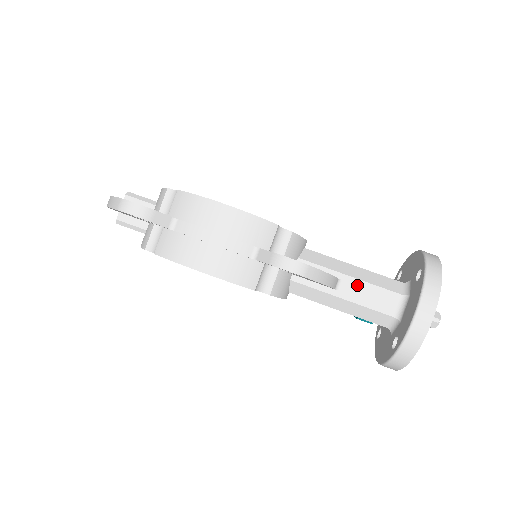
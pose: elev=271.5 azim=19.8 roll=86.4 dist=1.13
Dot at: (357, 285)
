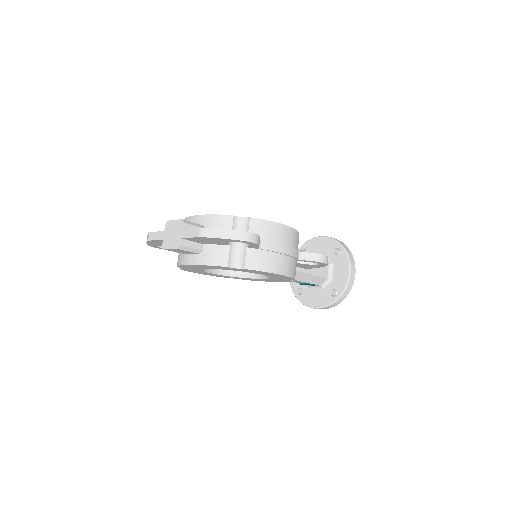
Dot at: occluded
